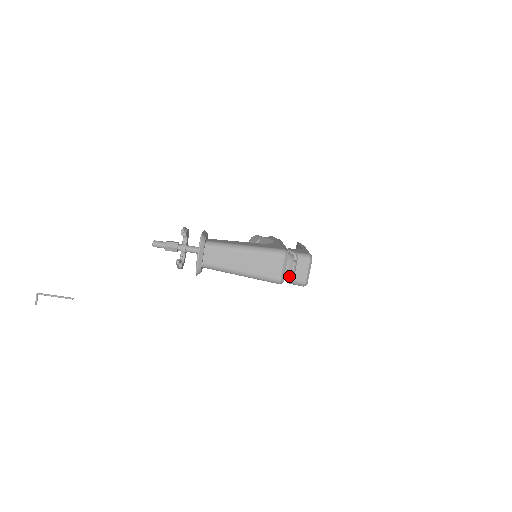
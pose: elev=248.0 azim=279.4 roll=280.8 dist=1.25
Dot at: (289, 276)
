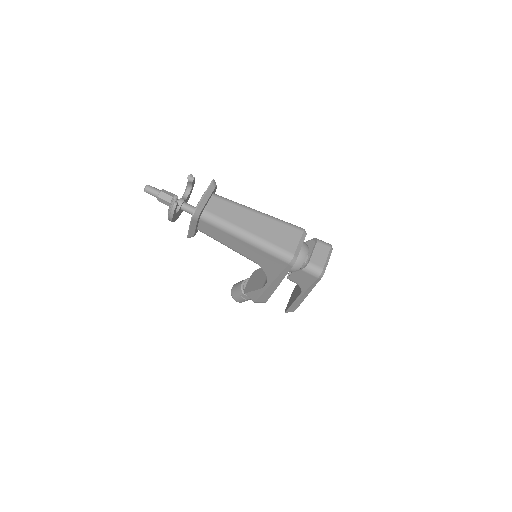
Dot at: (300, 266)
